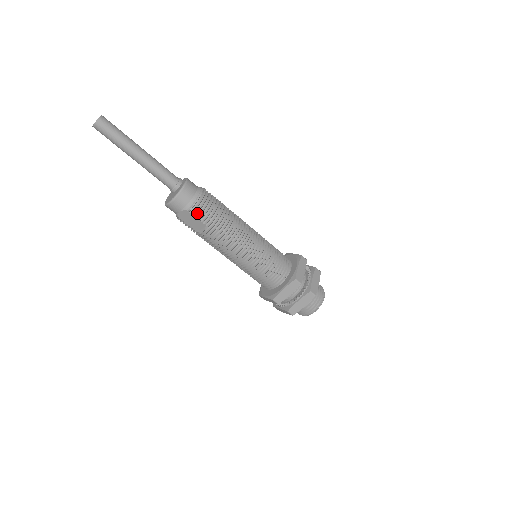
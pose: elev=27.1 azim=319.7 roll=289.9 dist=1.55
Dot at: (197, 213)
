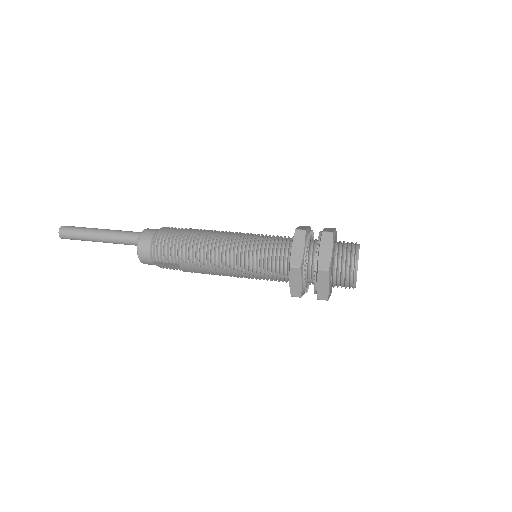
Dot at: (162, 259)
